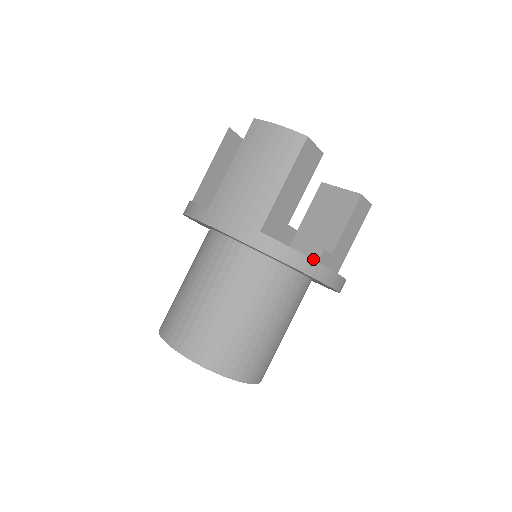
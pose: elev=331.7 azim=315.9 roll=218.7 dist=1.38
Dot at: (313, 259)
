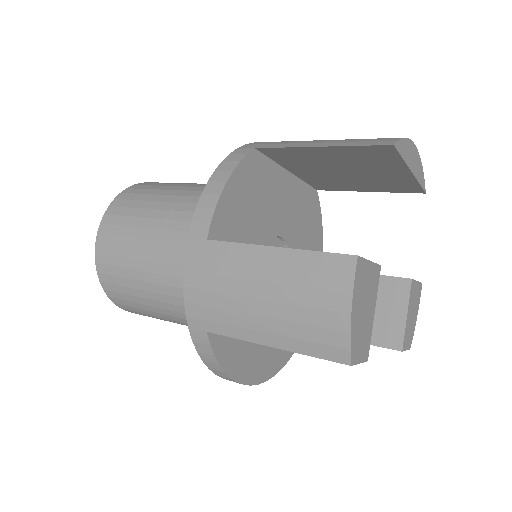
Dot at: (234, 380)
